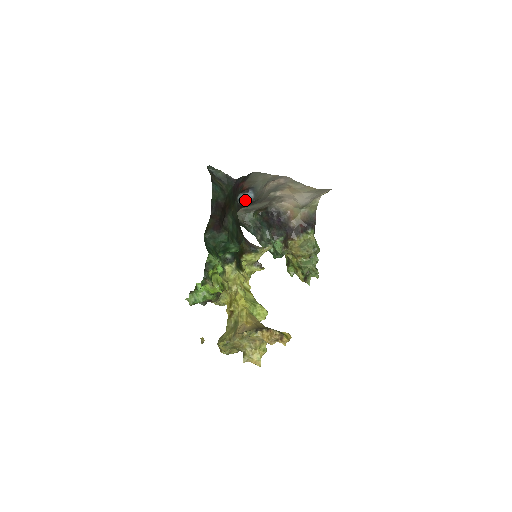
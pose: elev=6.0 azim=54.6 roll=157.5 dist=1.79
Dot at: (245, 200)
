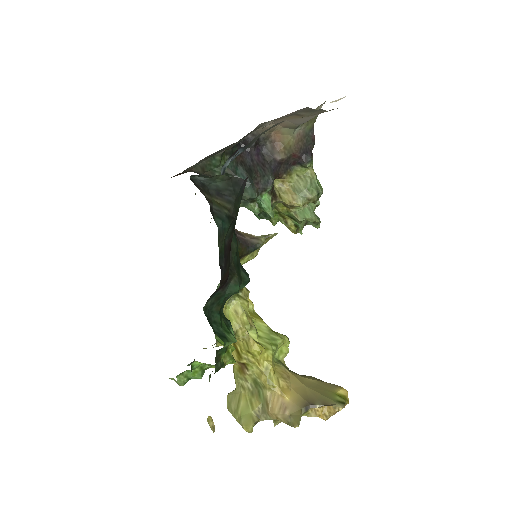
Dot at: occluded
